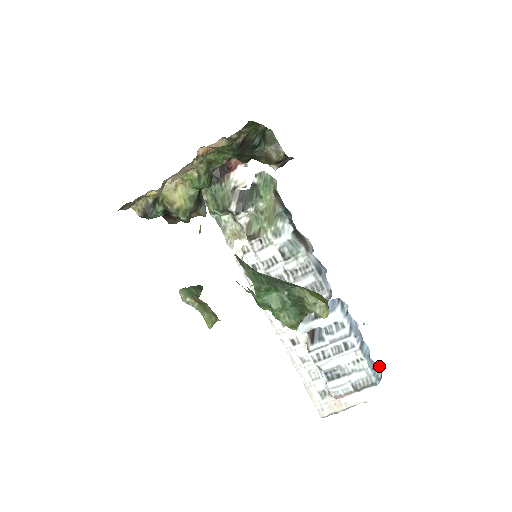
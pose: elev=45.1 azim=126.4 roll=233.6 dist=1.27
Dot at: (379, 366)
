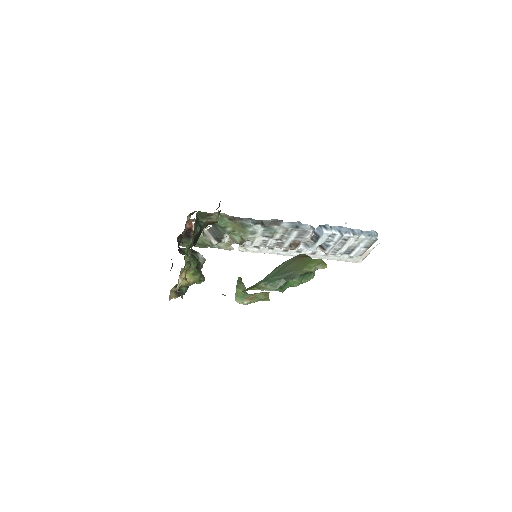
Dot at: (371, 230)
